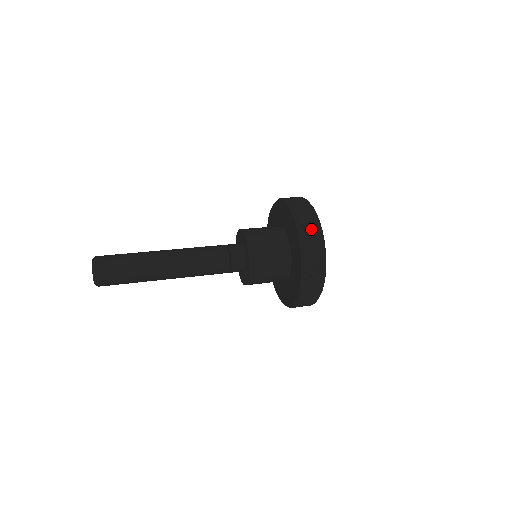
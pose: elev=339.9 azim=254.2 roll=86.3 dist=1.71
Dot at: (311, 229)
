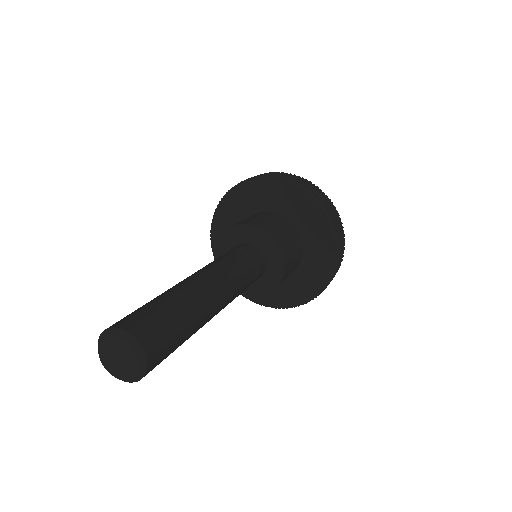
Dot at: (321, 195)
